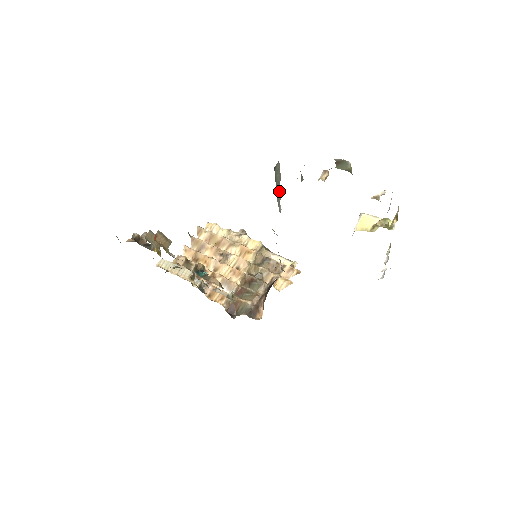
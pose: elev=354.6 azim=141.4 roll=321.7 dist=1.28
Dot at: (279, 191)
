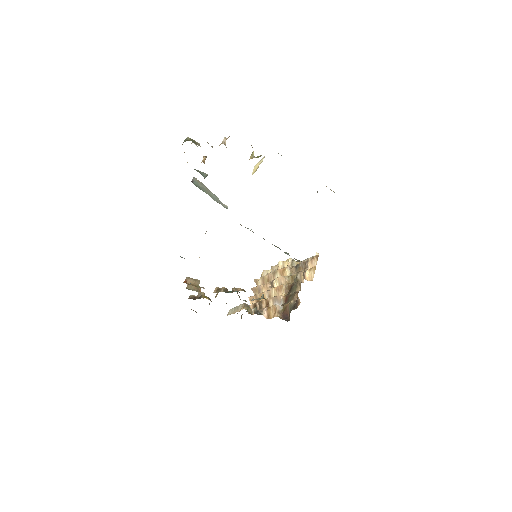
Dot at: (213, 195)
